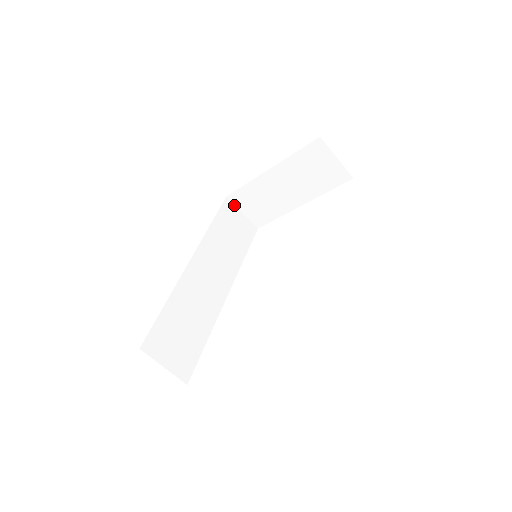
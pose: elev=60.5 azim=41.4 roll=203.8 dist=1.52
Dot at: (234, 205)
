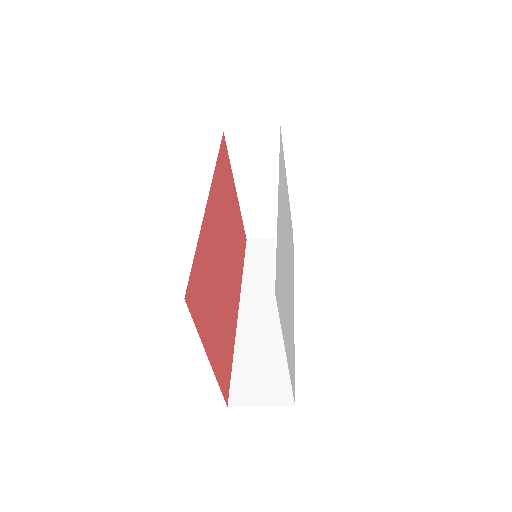
Dot at: (258, 239)
